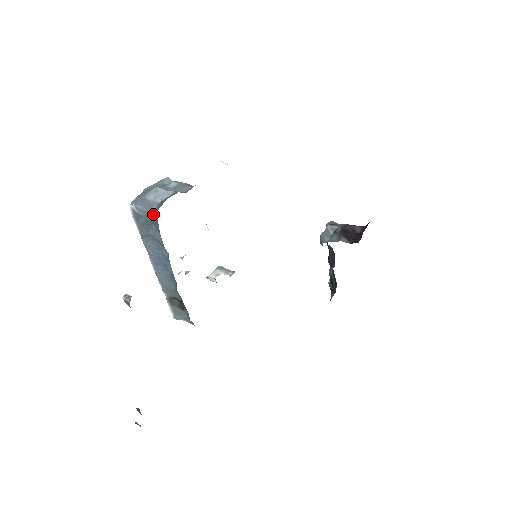
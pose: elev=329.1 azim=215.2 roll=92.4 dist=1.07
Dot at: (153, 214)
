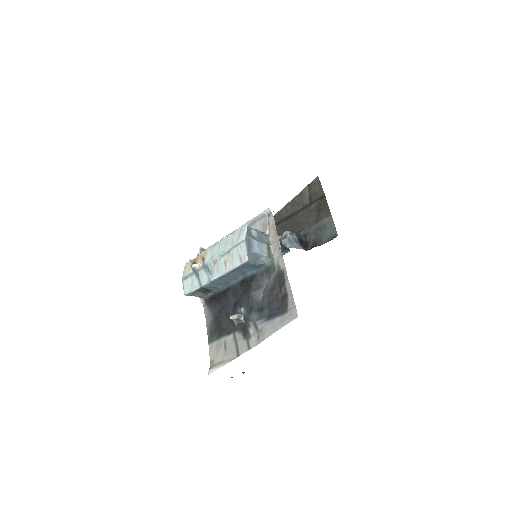
Dot at: (262, 265)
